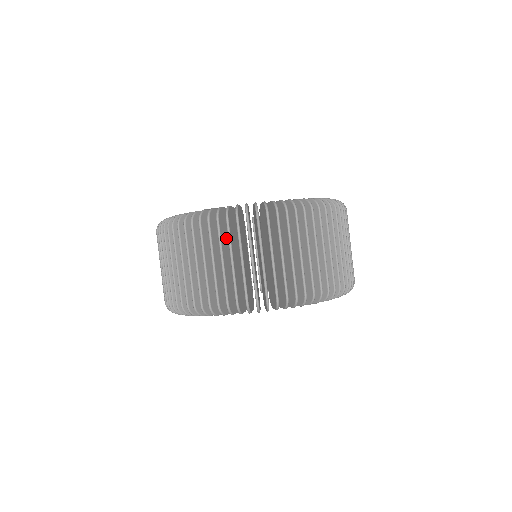
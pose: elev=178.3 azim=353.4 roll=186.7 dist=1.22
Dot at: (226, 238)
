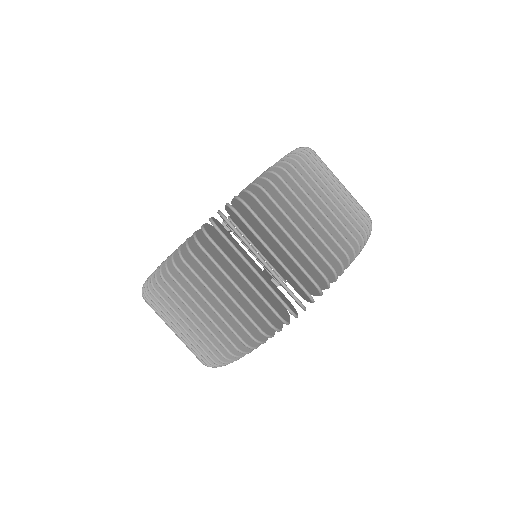
Dot at: (229, 253)
